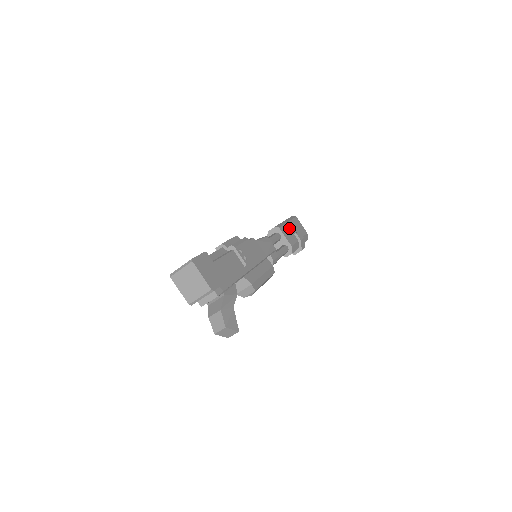
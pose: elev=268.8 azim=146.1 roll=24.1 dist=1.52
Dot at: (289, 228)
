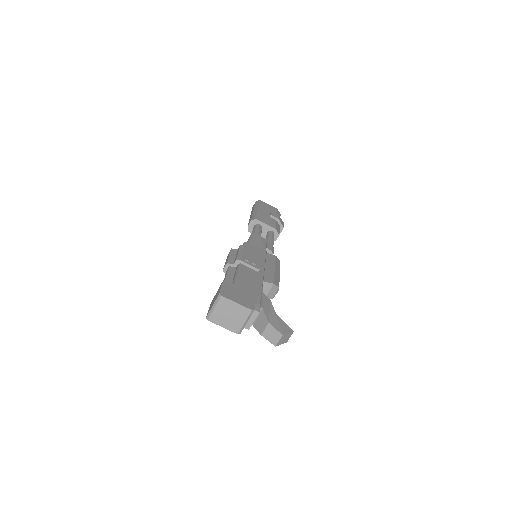
Dot at: (262, 214)
